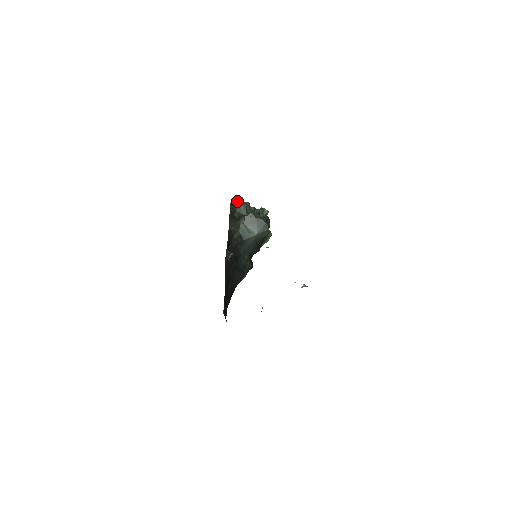
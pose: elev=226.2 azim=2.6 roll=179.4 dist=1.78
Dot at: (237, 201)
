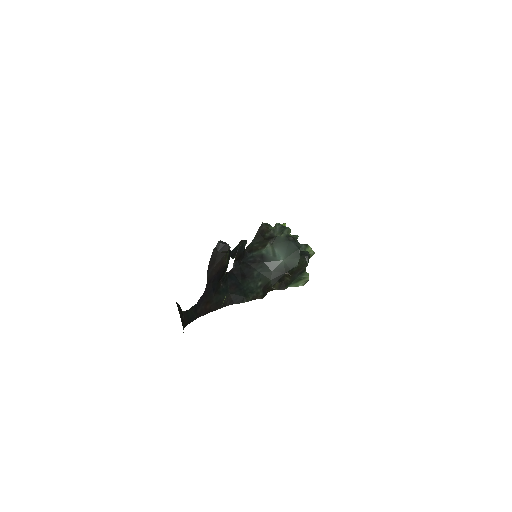
Dot at: (276, 223)
